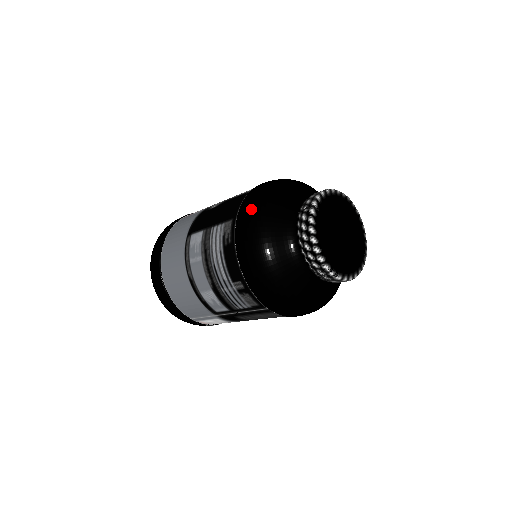
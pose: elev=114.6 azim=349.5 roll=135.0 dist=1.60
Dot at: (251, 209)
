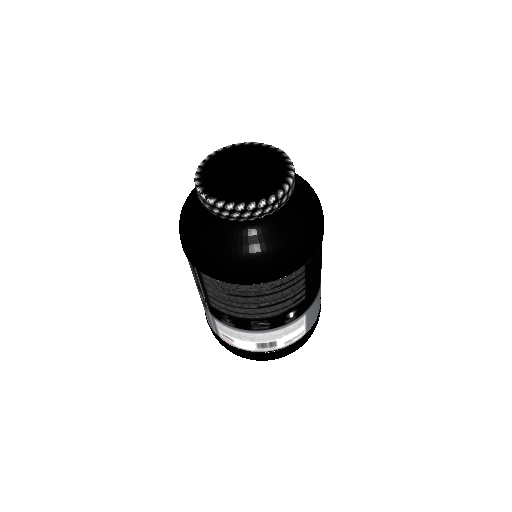
Dot at: occluded
